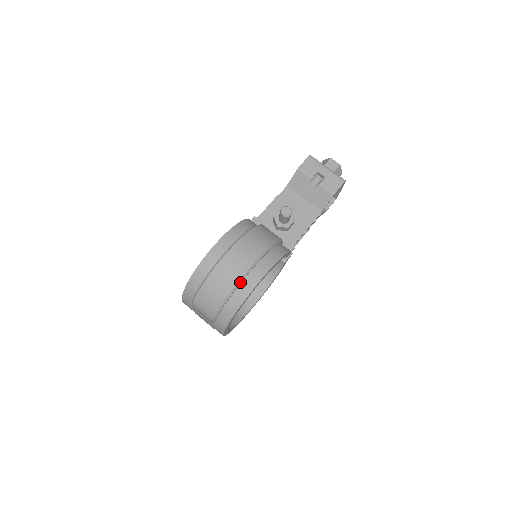
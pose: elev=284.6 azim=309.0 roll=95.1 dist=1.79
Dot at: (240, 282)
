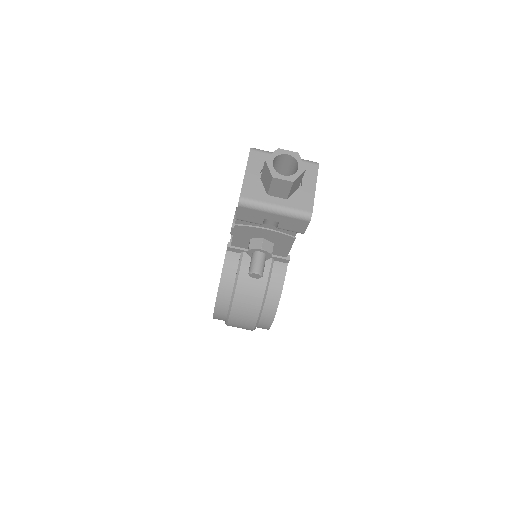
Dot at: (254, 329)
